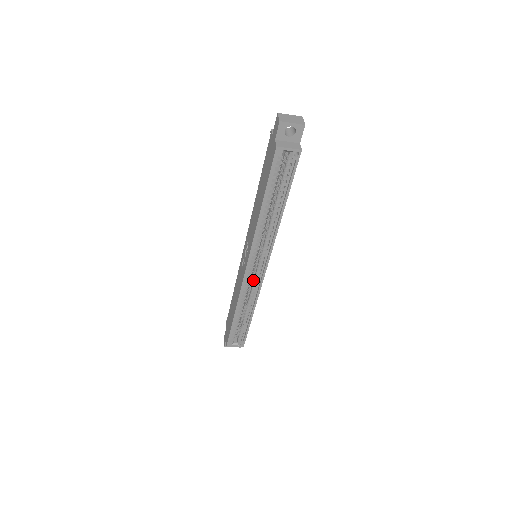
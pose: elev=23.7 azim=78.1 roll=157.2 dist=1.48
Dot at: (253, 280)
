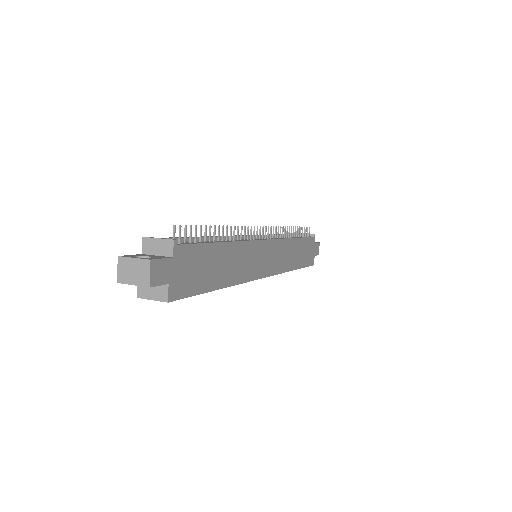
Dot at: occluded
